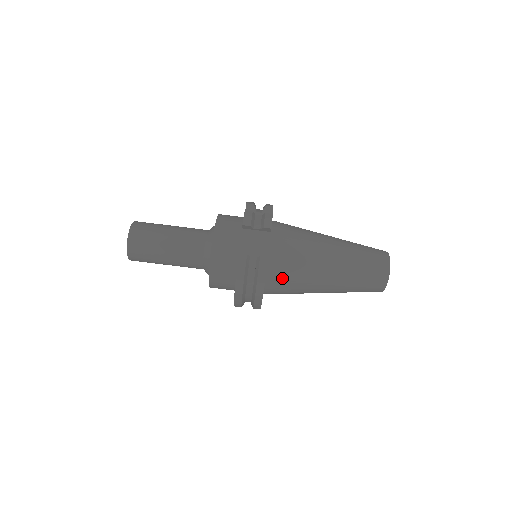
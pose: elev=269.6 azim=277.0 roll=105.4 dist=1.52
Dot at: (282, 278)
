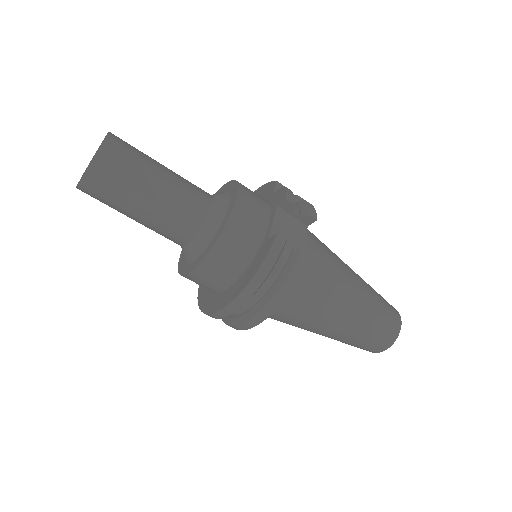
Dot at: (300, 292)
